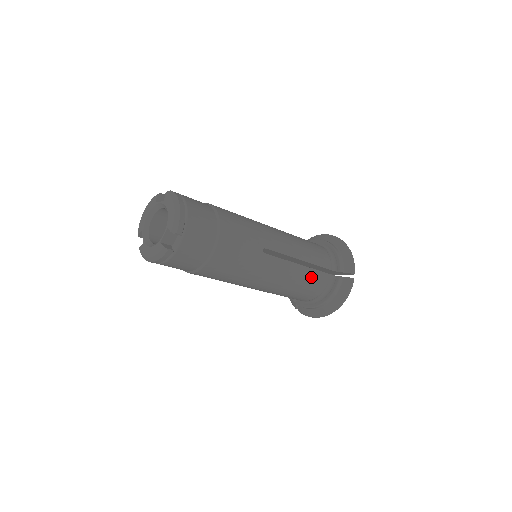
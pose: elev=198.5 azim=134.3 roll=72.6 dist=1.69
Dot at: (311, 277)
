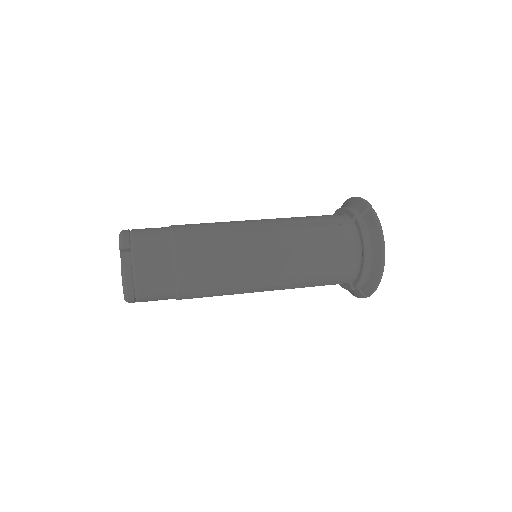
Dot at: occluded
